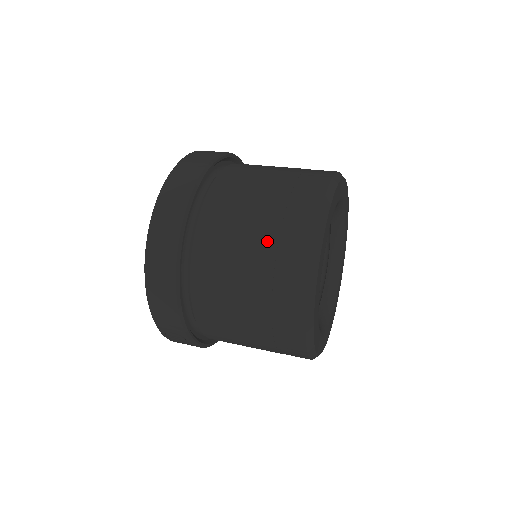
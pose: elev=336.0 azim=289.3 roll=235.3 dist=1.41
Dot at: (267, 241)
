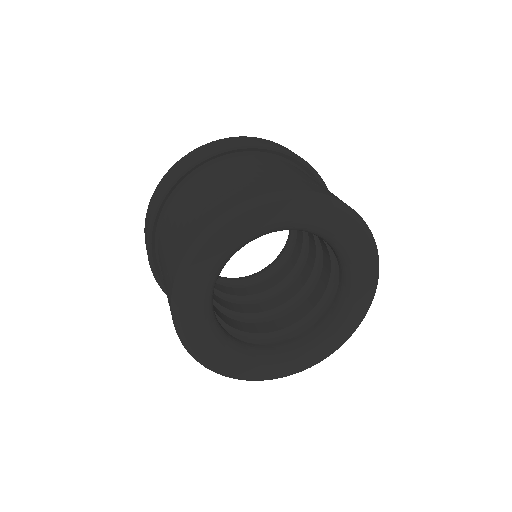
Dot at: (169, 255)
